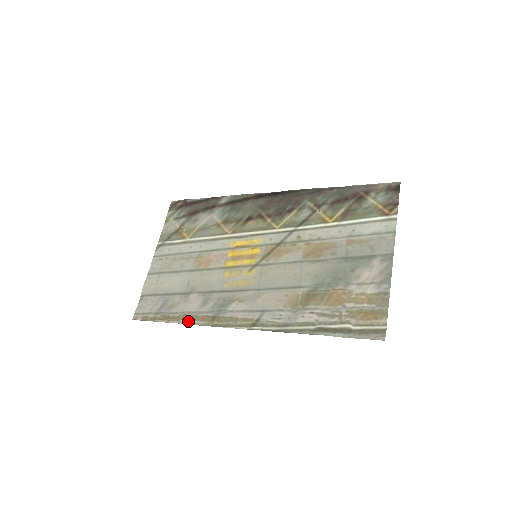
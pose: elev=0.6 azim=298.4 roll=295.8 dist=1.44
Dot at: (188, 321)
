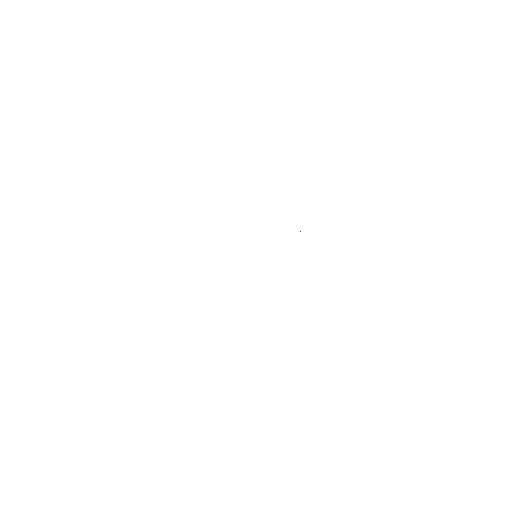
Dot at: occluded
